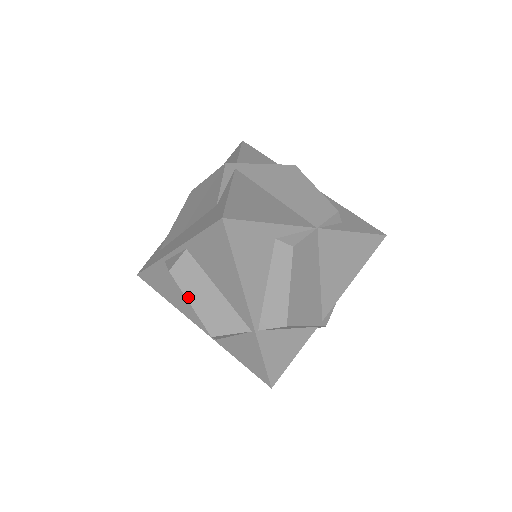
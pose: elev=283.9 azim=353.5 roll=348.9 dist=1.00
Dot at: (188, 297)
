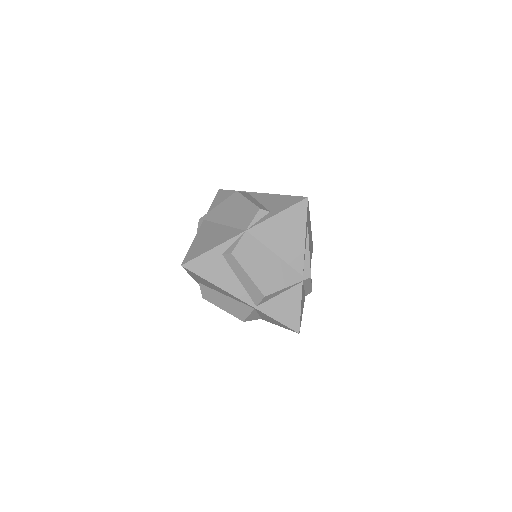
Dot at: (219, 306)
